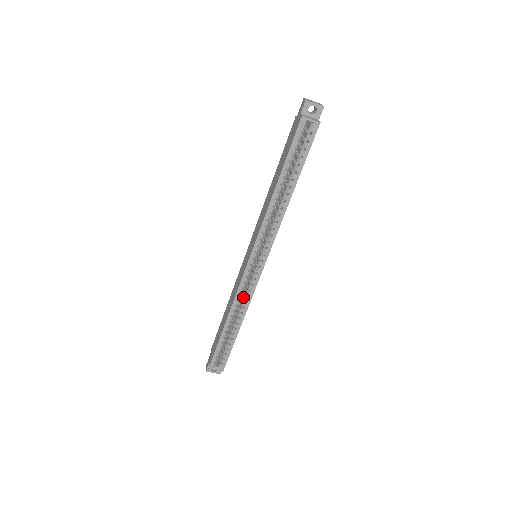
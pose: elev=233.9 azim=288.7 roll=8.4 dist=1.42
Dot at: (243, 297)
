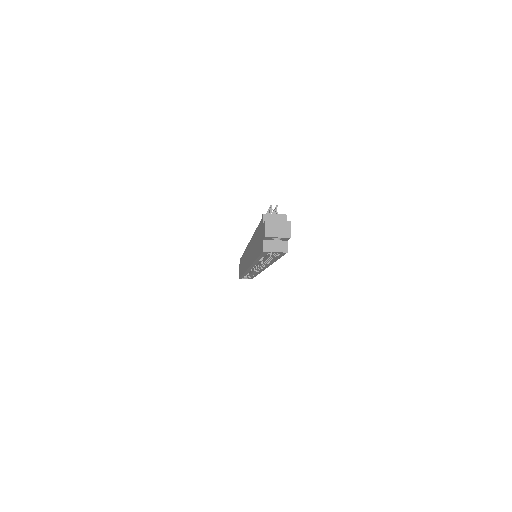
Dot at: occluded
